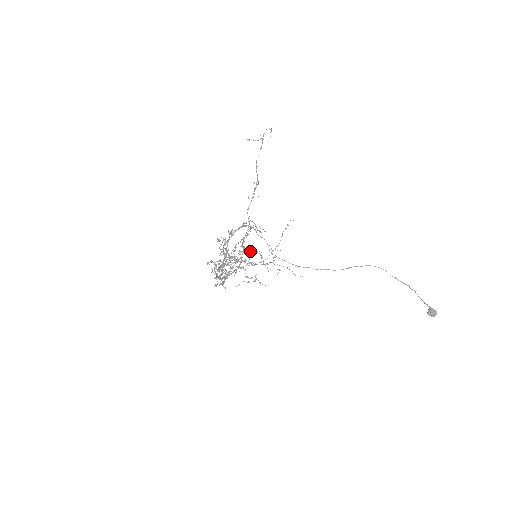
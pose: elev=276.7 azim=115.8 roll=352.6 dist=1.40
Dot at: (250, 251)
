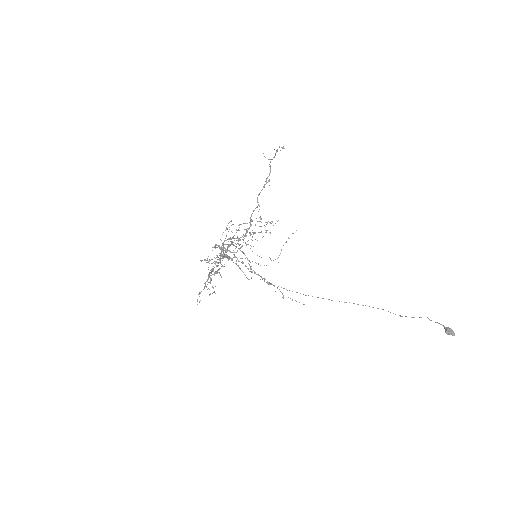
Dot at: occluded
